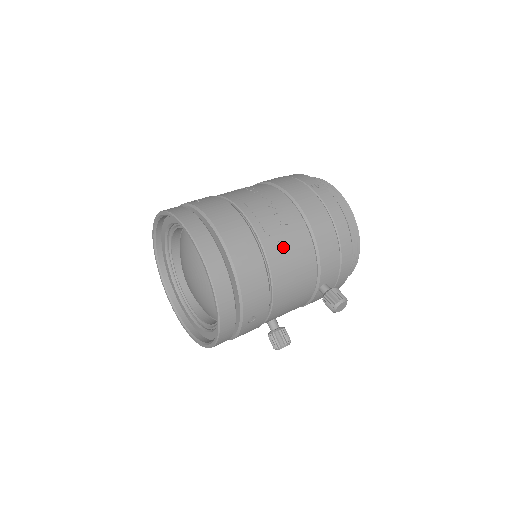
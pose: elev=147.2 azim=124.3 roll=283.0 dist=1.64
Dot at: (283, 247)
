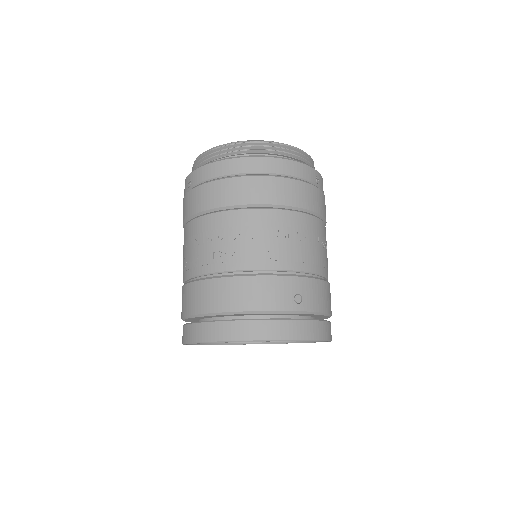
Dot at: occluded
